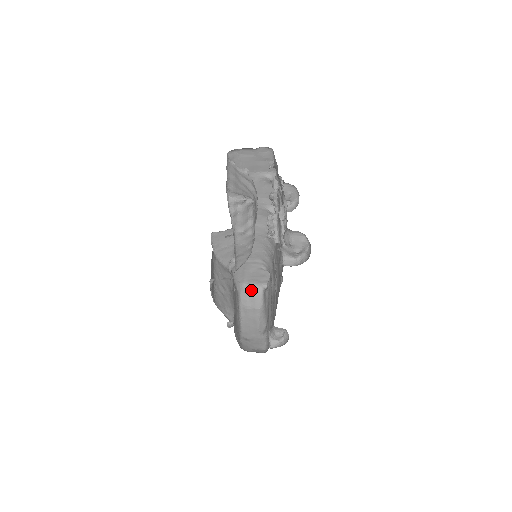
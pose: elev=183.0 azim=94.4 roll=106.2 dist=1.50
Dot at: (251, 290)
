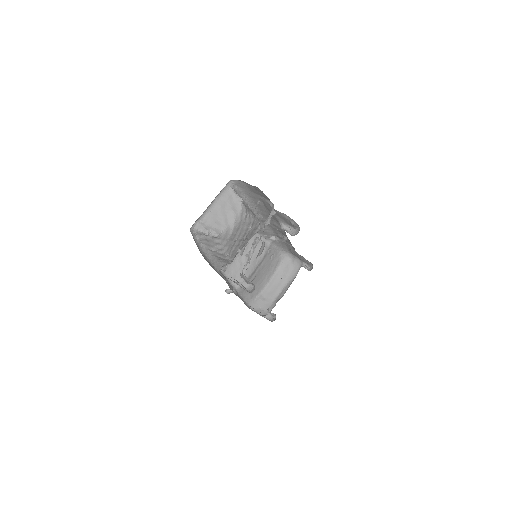
Dot at: (293, 260)
